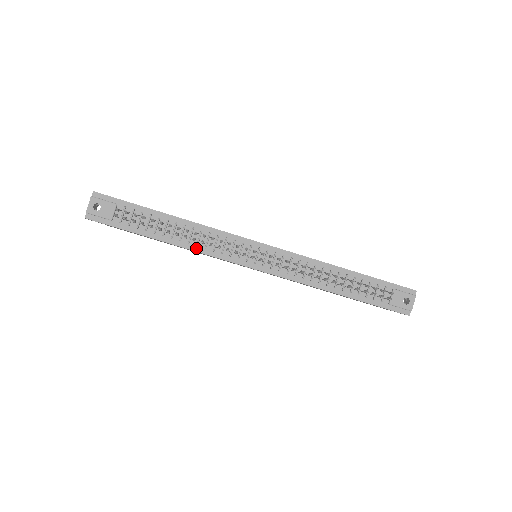
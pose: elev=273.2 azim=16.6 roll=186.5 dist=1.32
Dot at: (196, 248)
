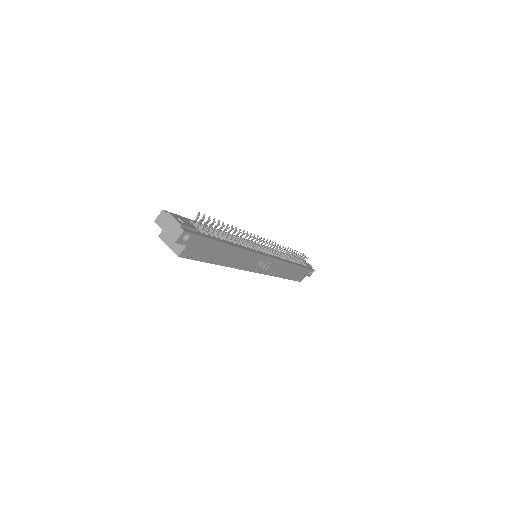
Dot at: (244, 248)
